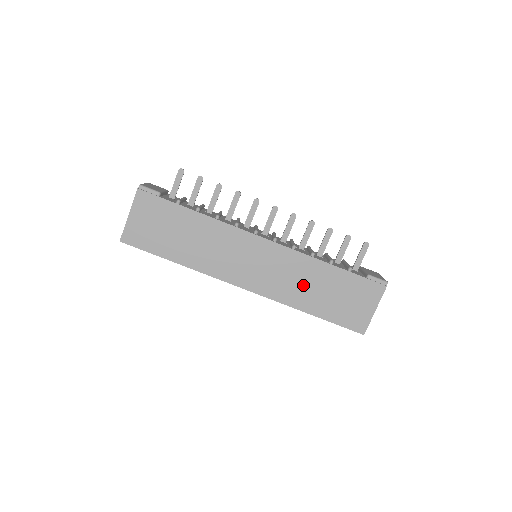
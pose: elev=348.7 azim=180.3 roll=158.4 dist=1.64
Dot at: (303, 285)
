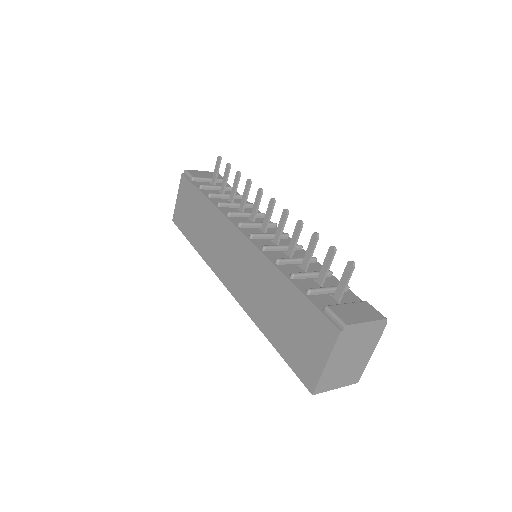
Dot at: (264, 298)
